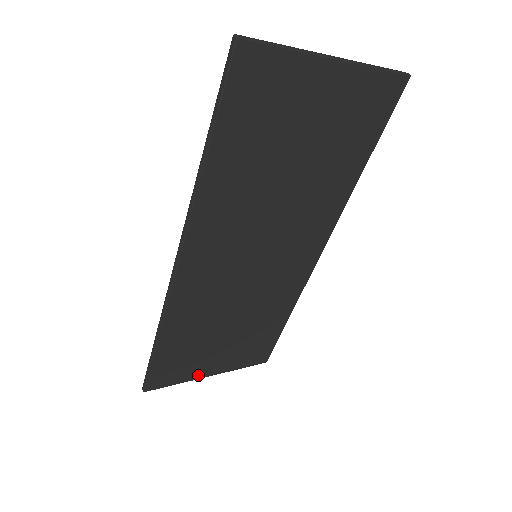
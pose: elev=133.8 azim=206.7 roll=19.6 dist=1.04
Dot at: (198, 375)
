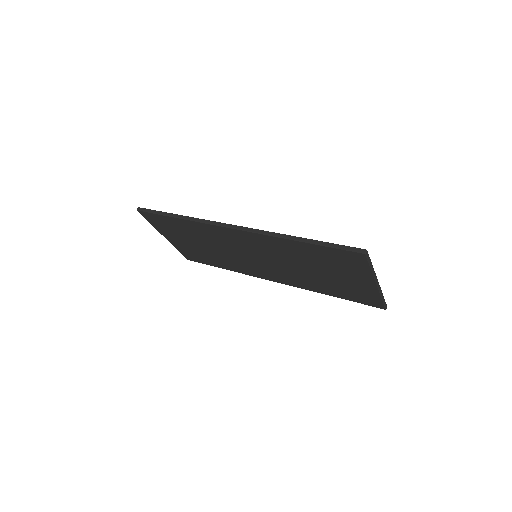
Dot at: (162, 232)
